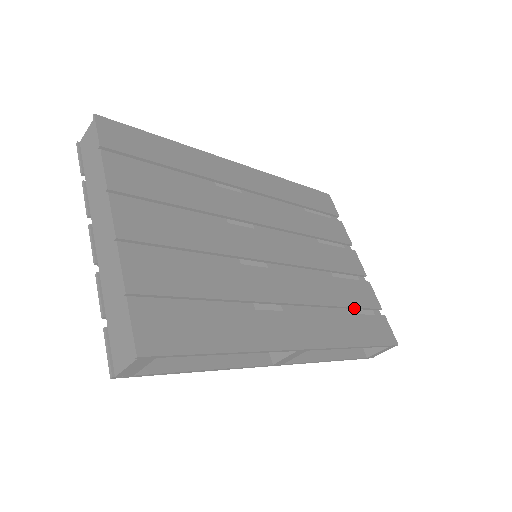
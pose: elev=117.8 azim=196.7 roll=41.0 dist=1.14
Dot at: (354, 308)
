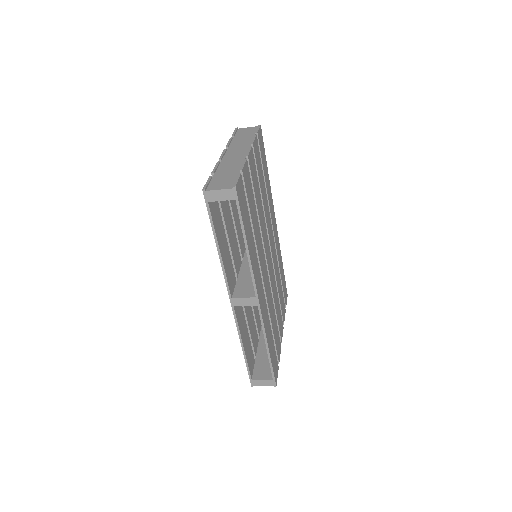
Dot at: (273, 338)
